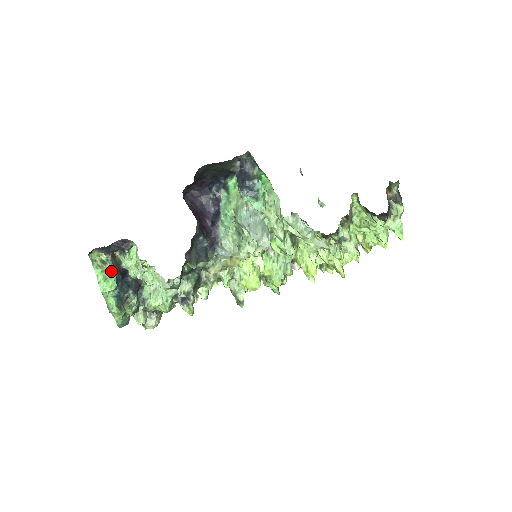
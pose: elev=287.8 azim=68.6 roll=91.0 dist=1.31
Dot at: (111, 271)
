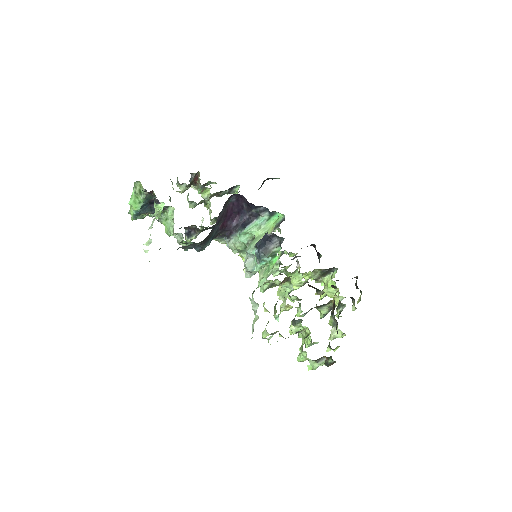
Dot at: (141, 200)
